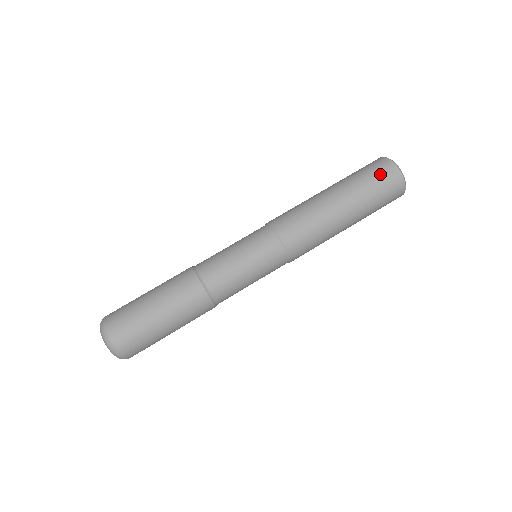
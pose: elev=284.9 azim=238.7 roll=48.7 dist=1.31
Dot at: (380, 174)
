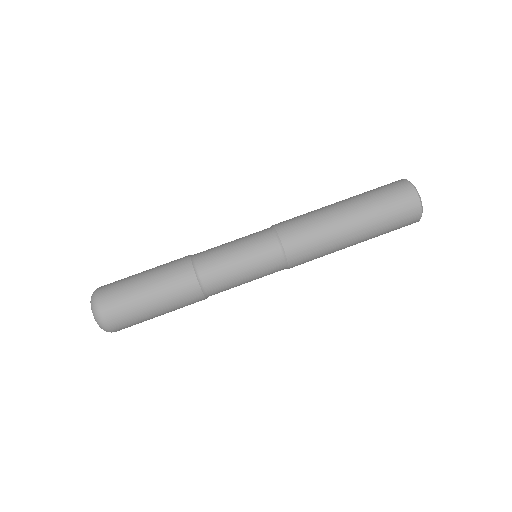
Dot at: (404, 220)
